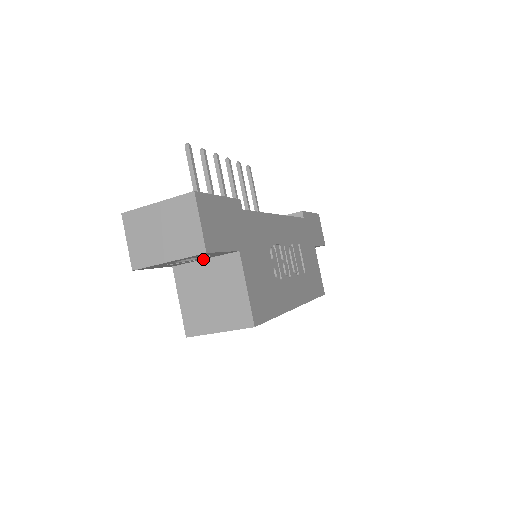
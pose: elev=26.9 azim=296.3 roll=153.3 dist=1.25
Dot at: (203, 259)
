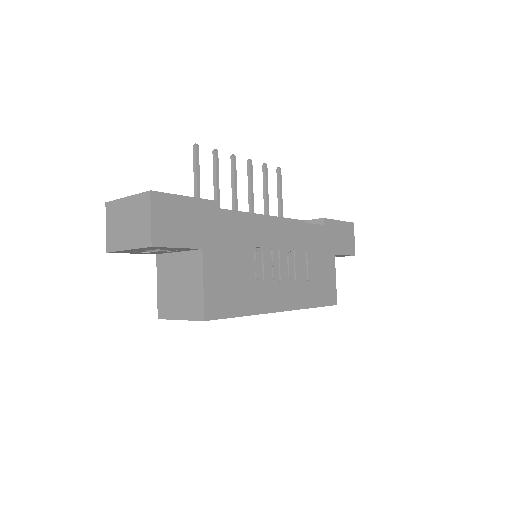
Dot at: (177, 252)
